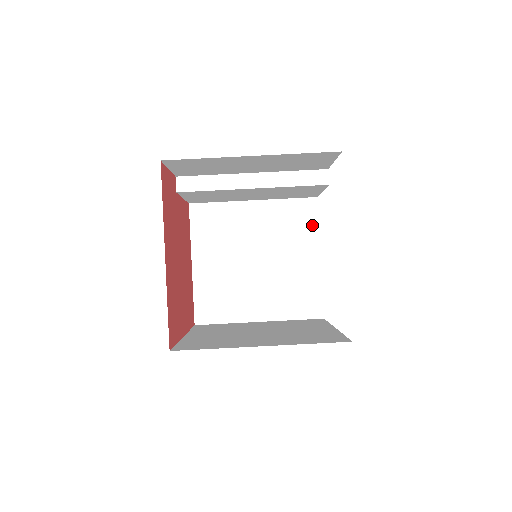
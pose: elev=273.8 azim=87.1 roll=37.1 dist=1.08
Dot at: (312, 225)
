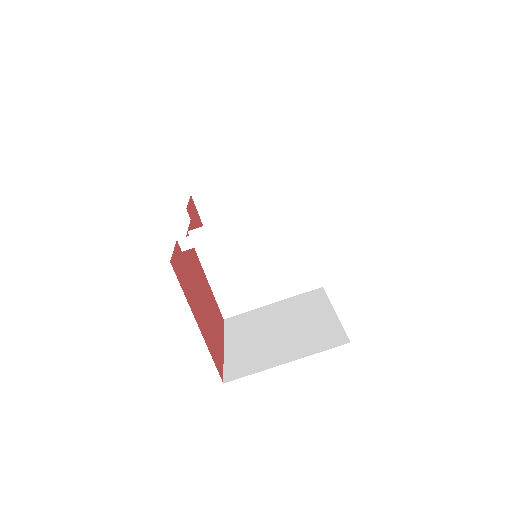
Dot at: (295, 219)
